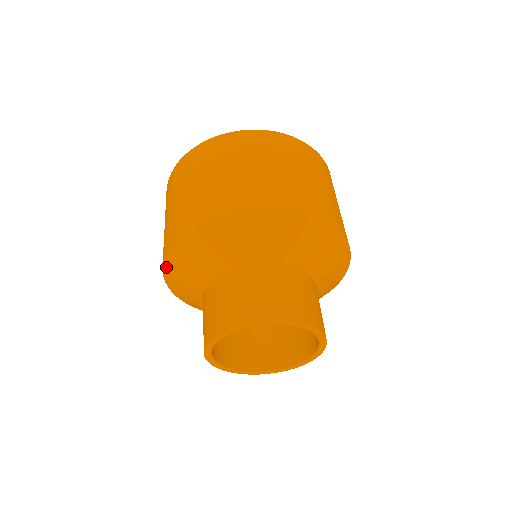
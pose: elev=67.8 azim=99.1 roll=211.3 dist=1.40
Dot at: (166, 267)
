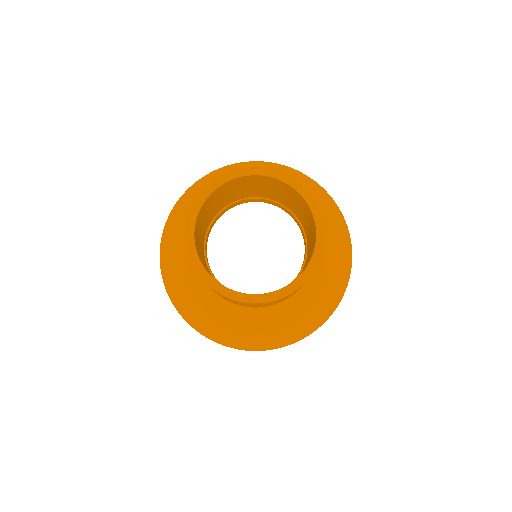
Dot at: (210, 175)
